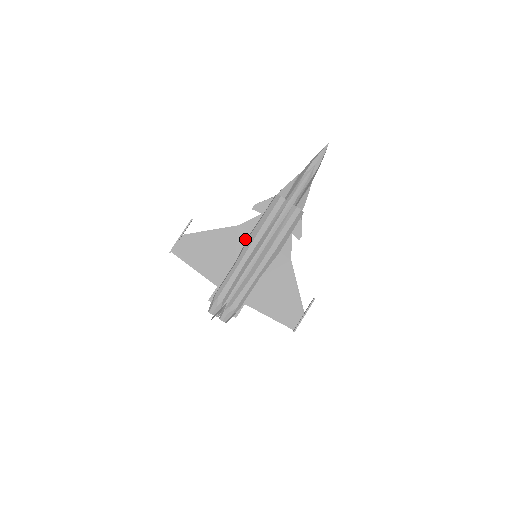
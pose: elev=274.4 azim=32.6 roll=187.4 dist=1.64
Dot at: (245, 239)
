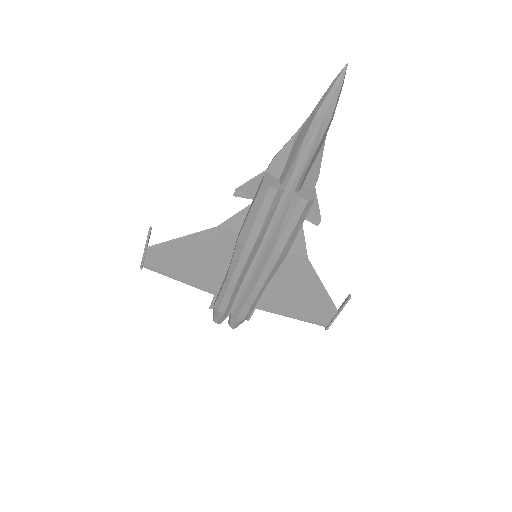
Dot at: (233, 242)
